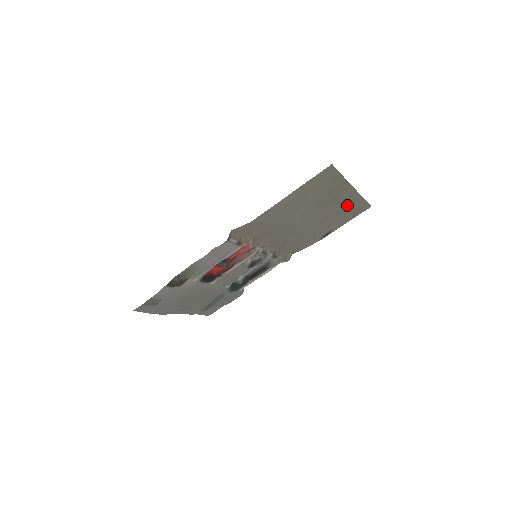
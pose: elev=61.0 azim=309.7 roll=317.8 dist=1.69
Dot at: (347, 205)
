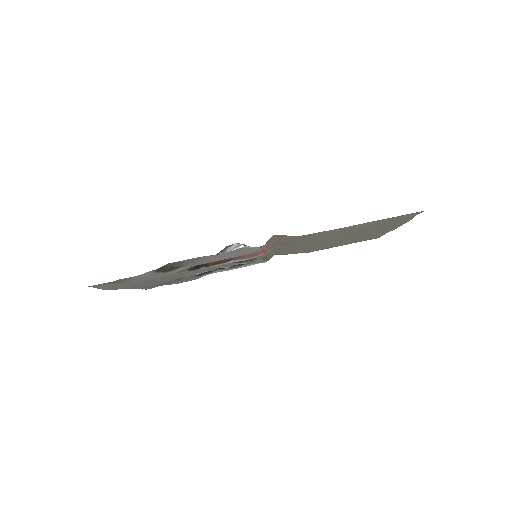
Dot at: (371, 235)
